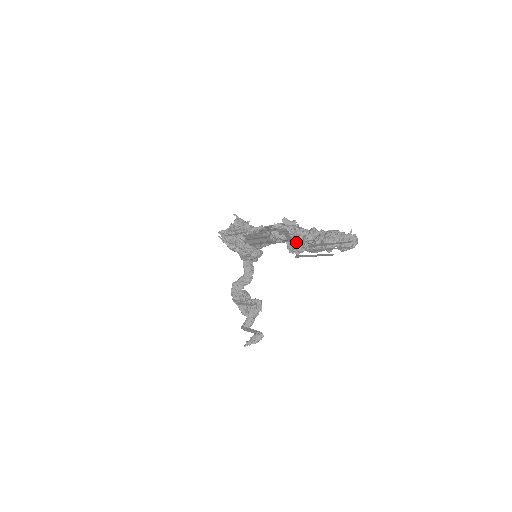
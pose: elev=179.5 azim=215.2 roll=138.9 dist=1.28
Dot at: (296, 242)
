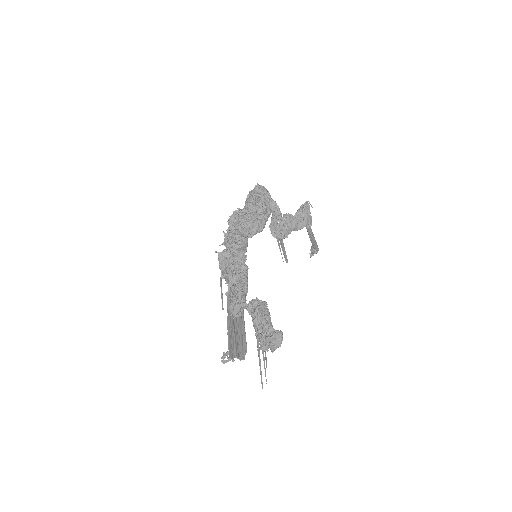
Dot at: occluded
